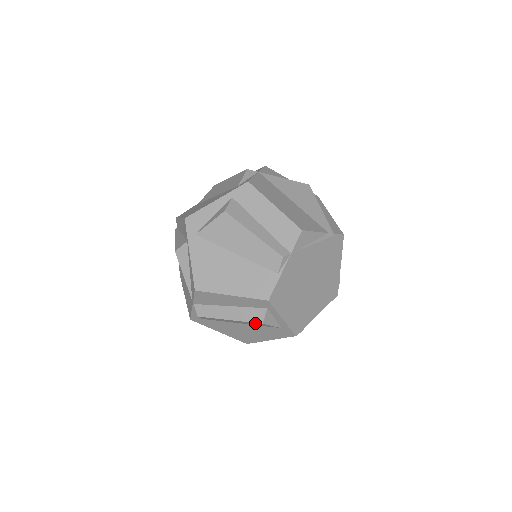
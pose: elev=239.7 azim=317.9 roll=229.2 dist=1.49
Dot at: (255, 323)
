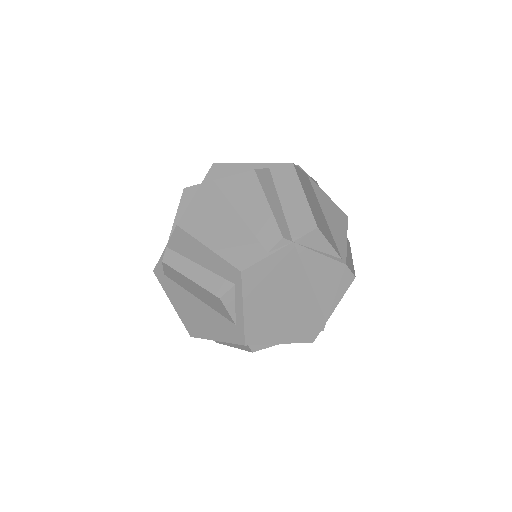
Dot at: (213, 297)
